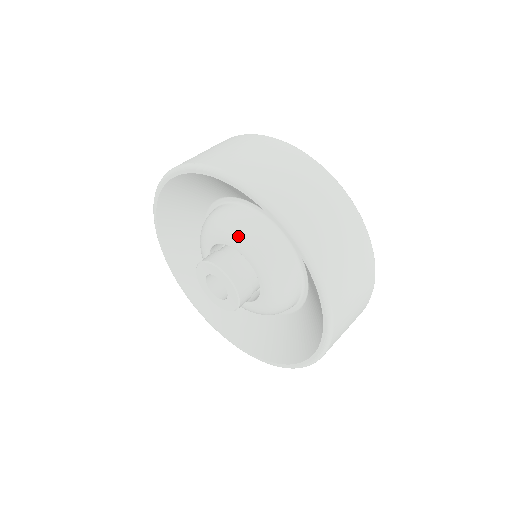
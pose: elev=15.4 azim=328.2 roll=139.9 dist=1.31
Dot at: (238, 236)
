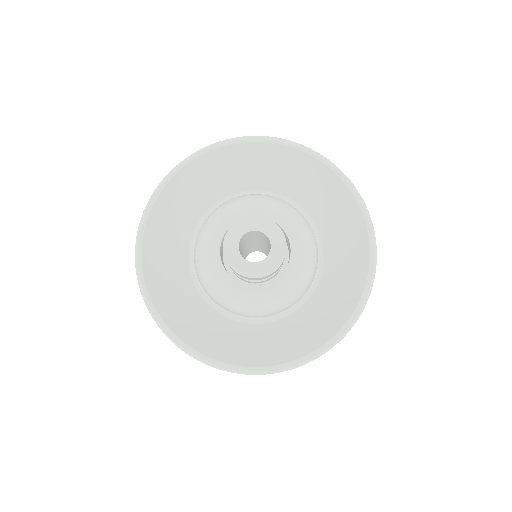
Dot at: (295, 220)
